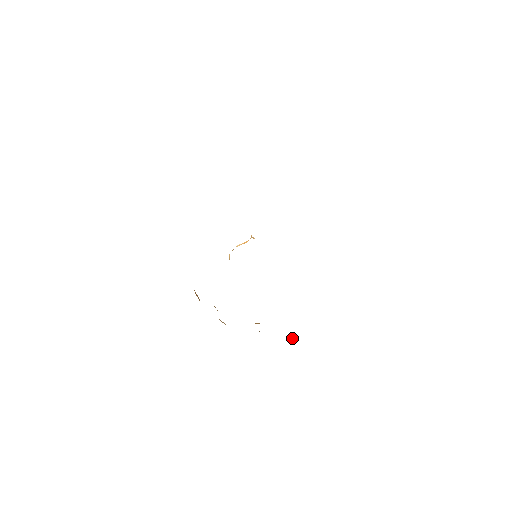
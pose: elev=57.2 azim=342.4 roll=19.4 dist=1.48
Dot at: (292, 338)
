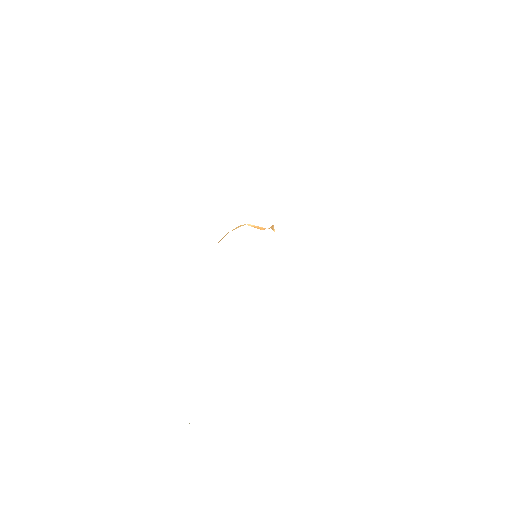
Dot at: occluded
